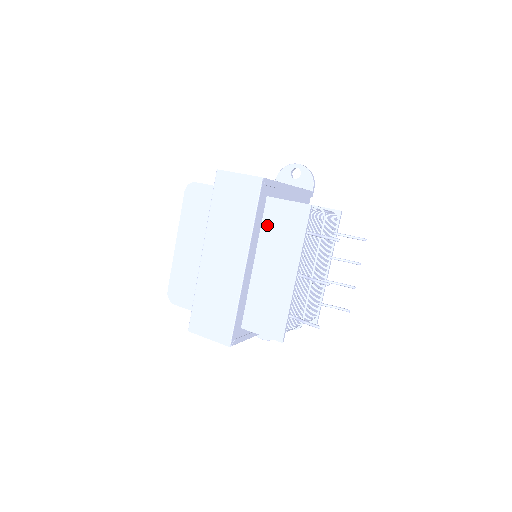
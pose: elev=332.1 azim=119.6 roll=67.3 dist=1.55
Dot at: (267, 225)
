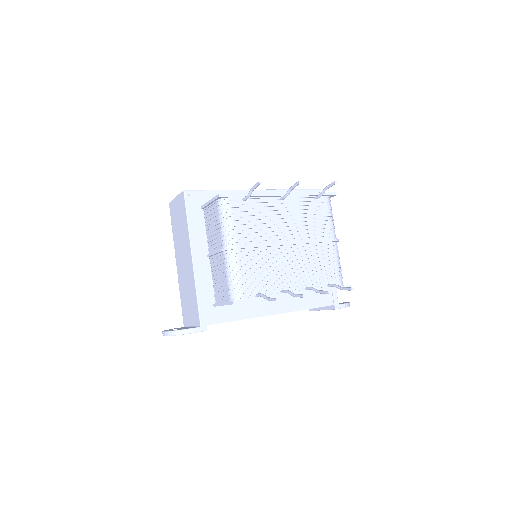
Dot at: occluded
